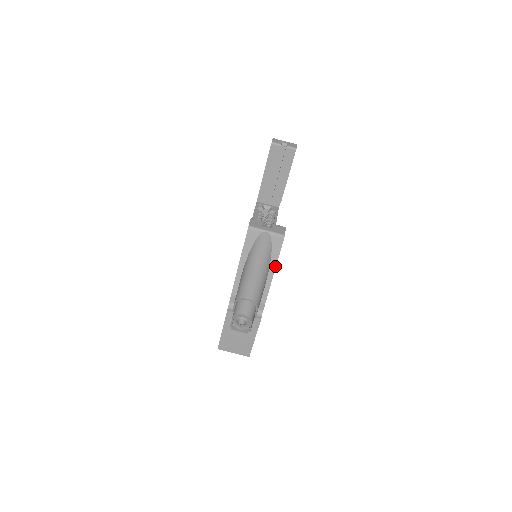
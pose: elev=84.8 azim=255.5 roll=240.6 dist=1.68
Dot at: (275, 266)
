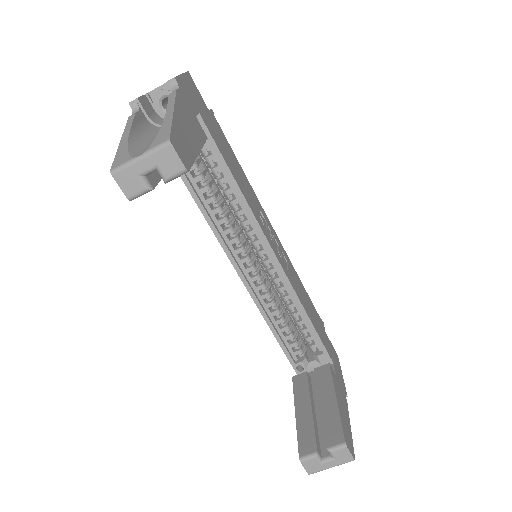
Dot at: (350, 433)
